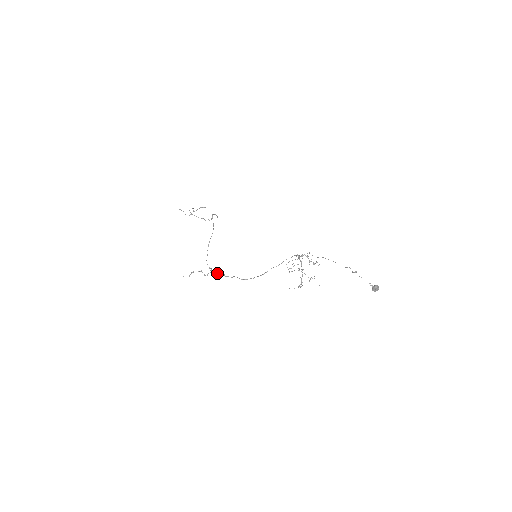
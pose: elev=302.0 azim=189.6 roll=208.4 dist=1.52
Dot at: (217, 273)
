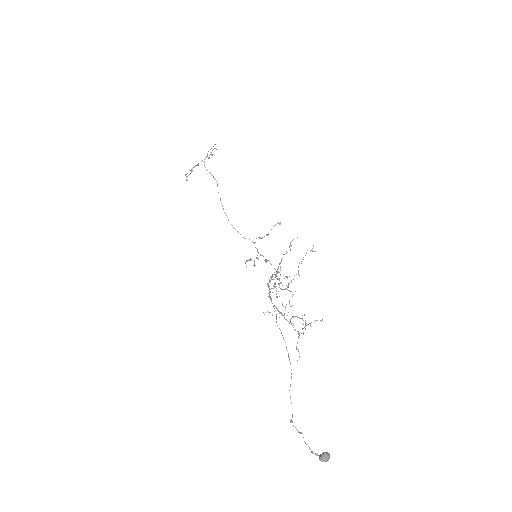
Dot at: occluded
